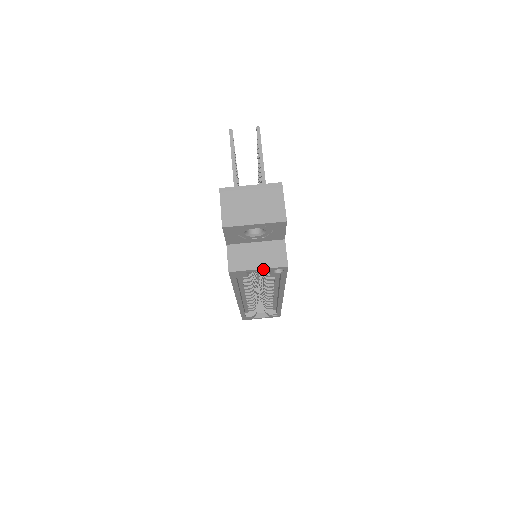
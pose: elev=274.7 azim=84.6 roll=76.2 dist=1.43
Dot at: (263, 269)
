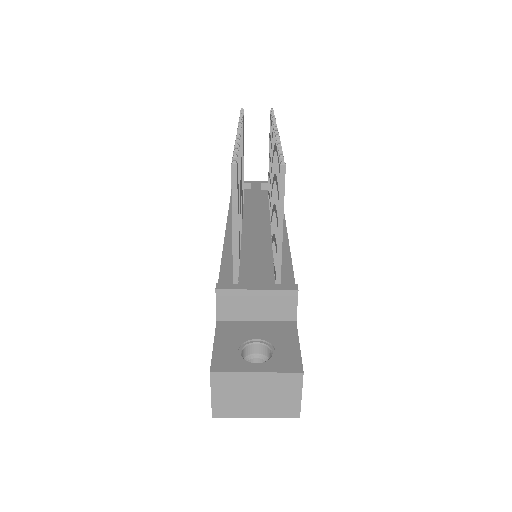
Dot at: occluded
